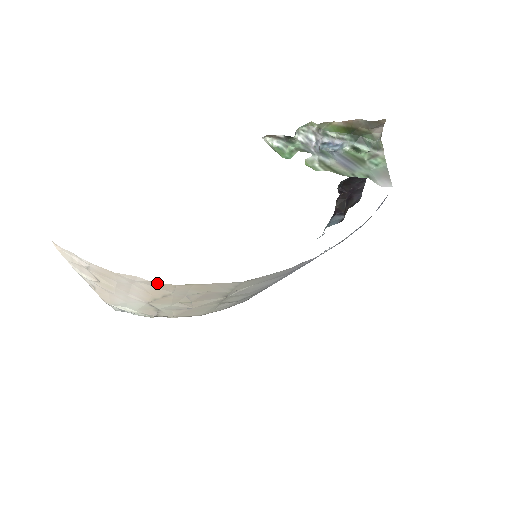
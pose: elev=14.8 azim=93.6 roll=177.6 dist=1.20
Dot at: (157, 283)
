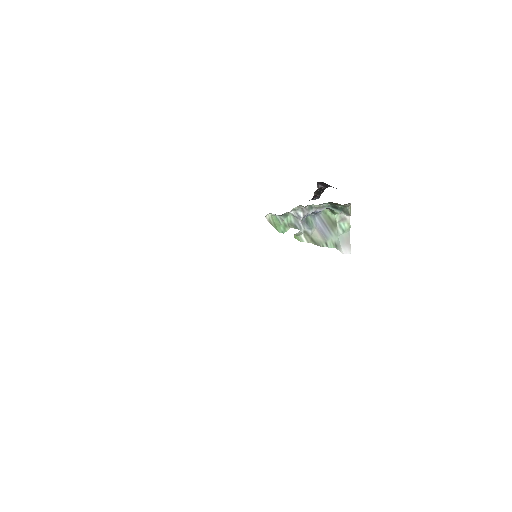
Dot at: occluded
